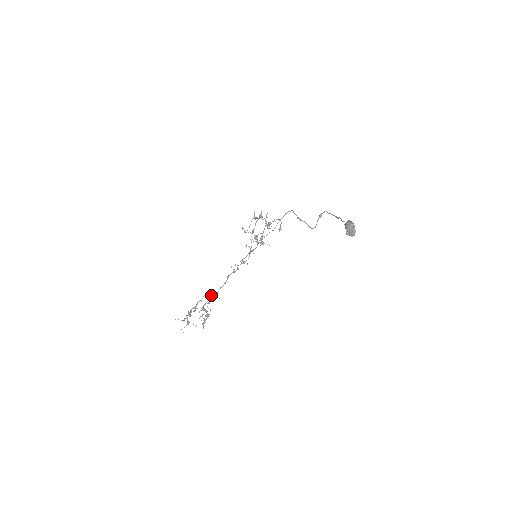
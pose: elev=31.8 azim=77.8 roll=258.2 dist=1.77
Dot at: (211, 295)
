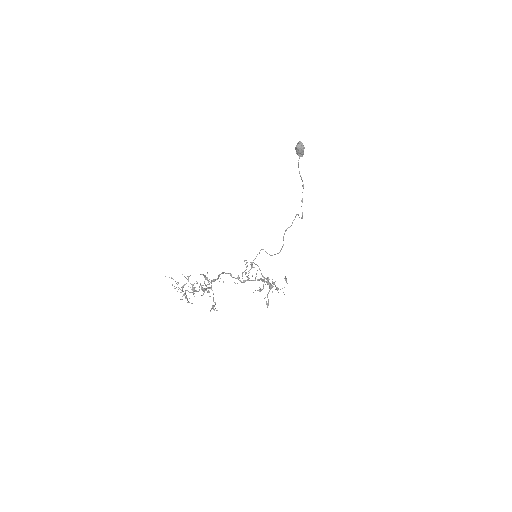
Dot at: (212, 281)
